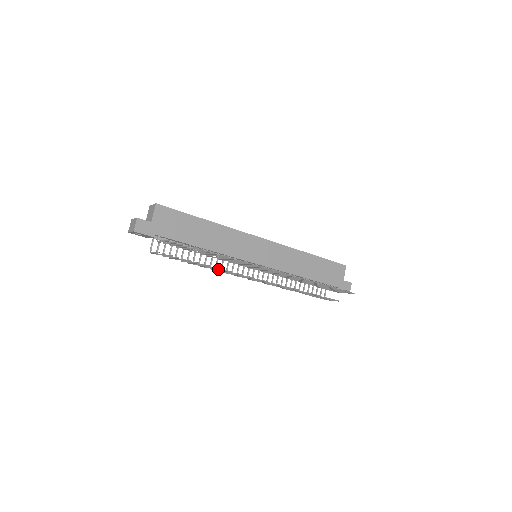
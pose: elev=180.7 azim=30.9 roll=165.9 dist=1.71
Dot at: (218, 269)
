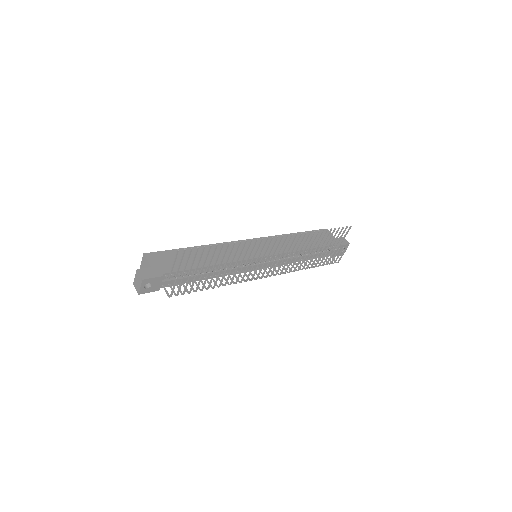
Dot at: (236, 271)
